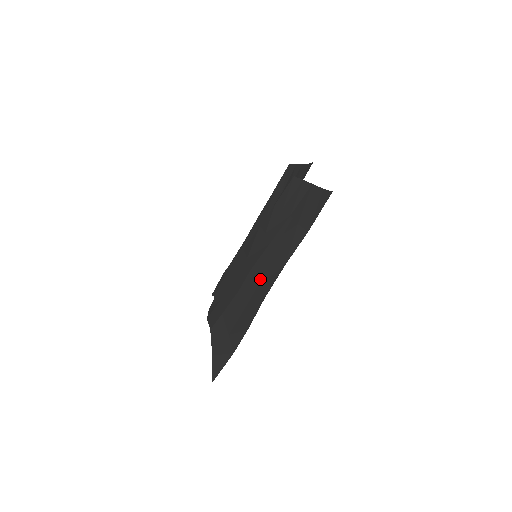
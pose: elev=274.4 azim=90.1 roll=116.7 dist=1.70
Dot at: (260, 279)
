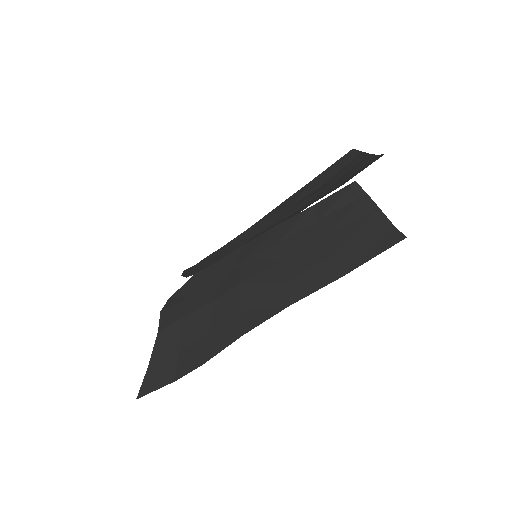
Dot at: (247, 304)
